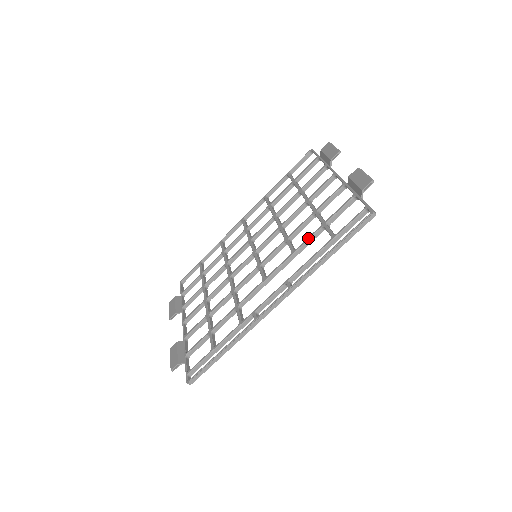
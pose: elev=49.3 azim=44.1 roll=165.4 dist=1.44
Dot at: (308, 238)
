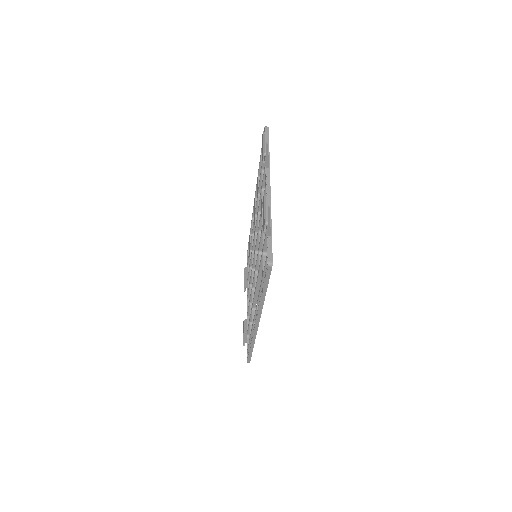
Dot at: (260, 264)
